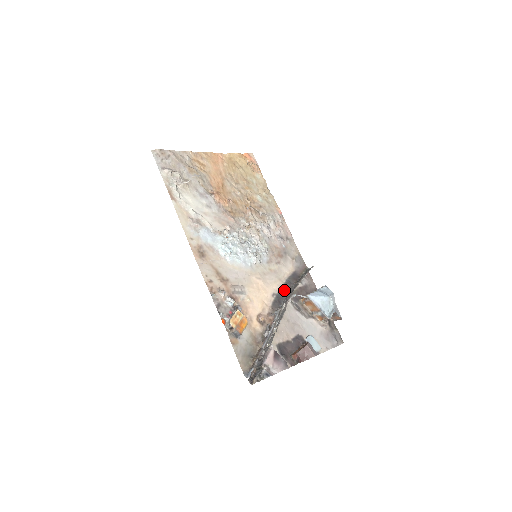
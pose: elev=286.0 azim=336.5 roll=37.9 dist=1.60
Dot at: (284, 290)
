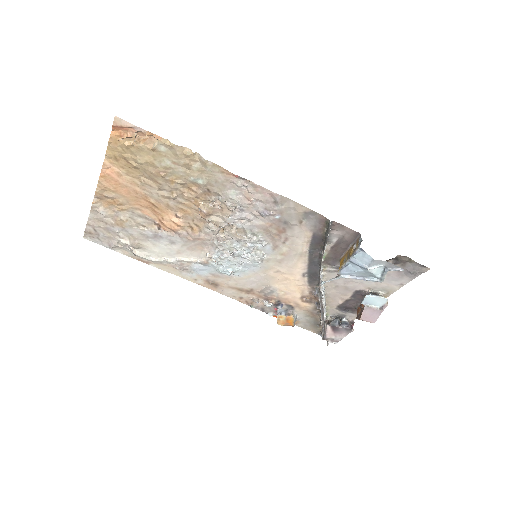
Dot at: (313, 263)
